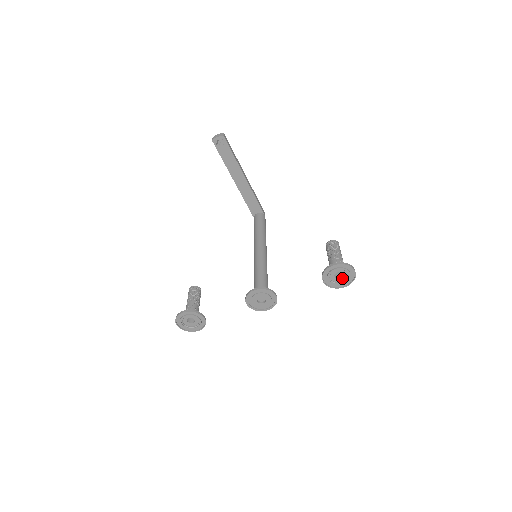
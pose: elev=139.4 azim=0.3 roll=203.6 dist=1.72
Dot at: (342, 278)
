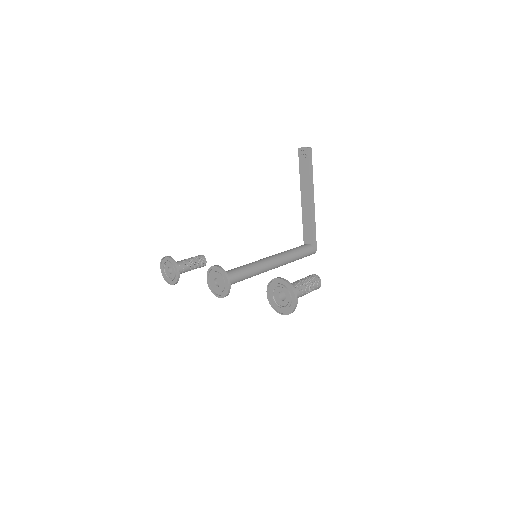
Dot at: (285, 302)
